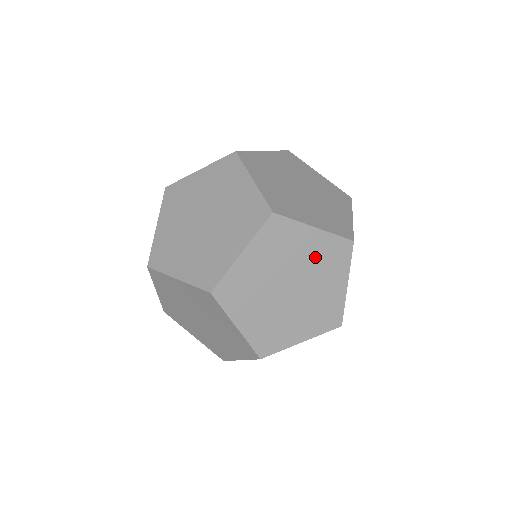
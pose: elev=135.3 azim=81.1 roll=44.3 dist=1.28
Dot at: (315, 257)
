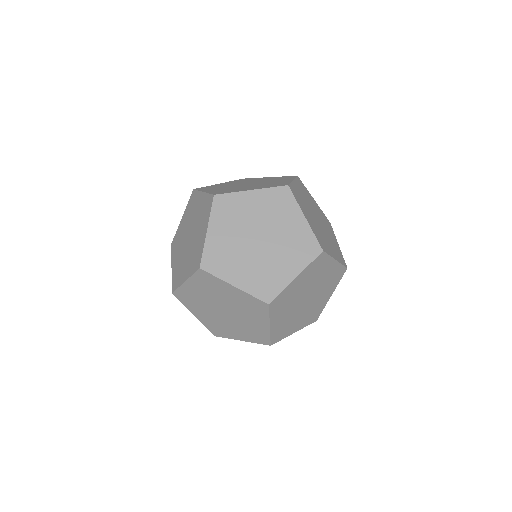
Dot at: (239, 302)
